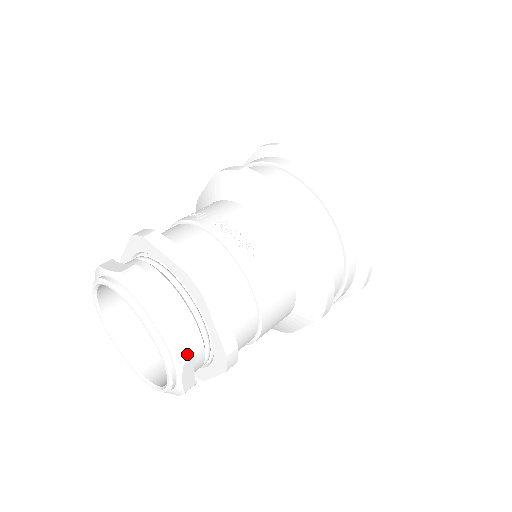
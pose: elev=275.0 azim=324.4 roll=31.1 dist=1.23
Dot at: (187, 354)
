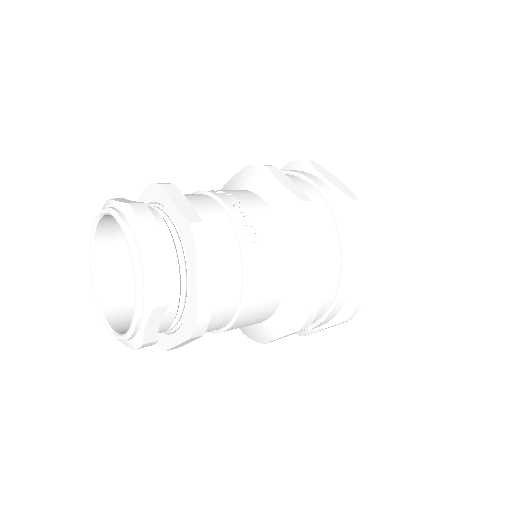
Dot at: (160, 299)
